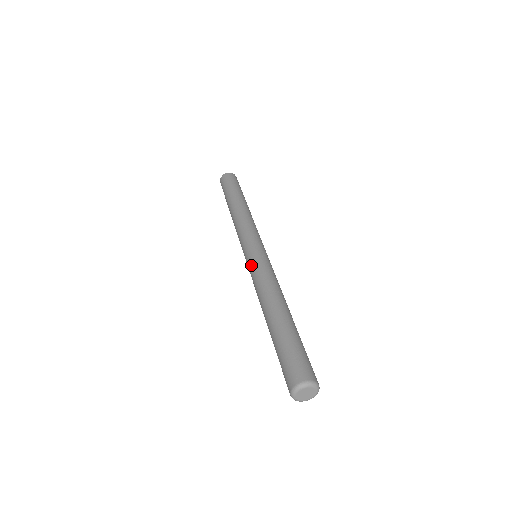
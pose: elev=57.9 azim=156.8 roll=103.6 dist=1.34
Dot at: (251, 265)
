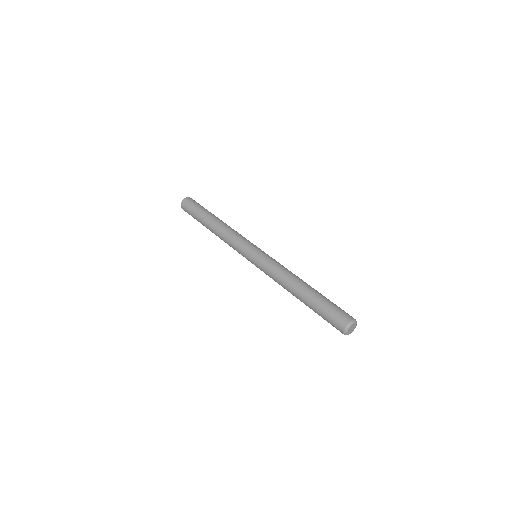
Dot at: (260, 267)
